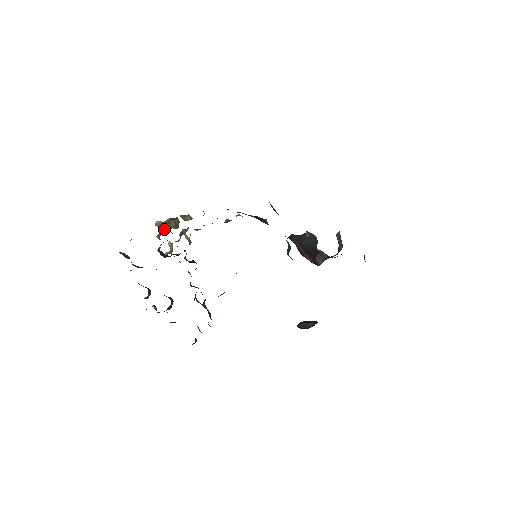
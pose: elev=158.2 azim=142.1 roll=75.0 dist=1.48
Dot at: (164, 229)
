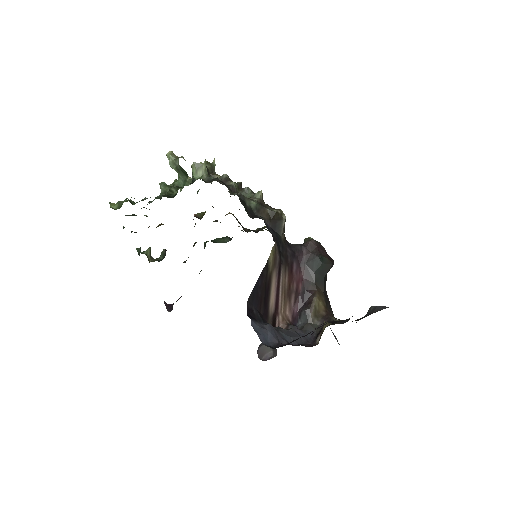
Dot at: (174, 168)
